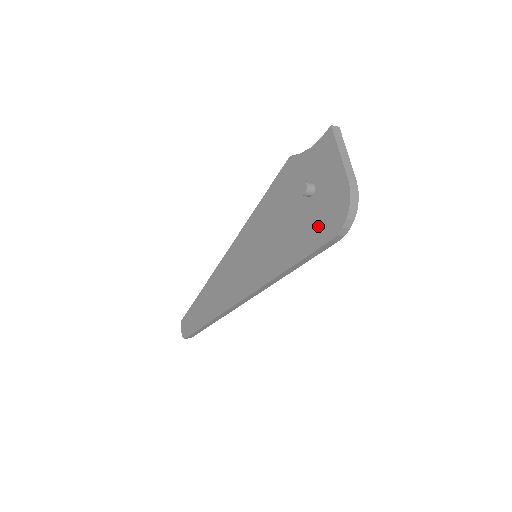
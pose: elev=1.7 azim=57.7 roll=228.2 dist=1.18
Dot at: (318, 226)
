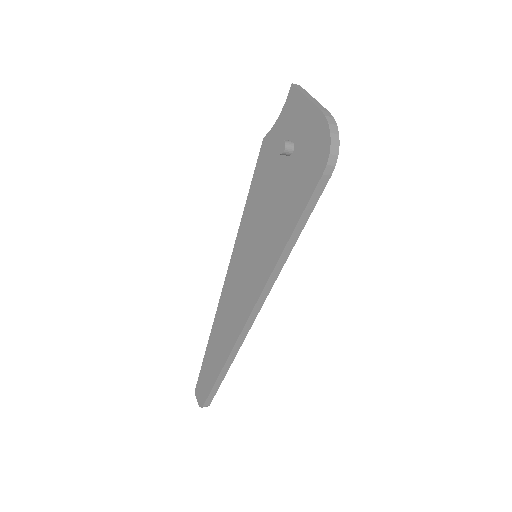
Dot at: (307, 172)
